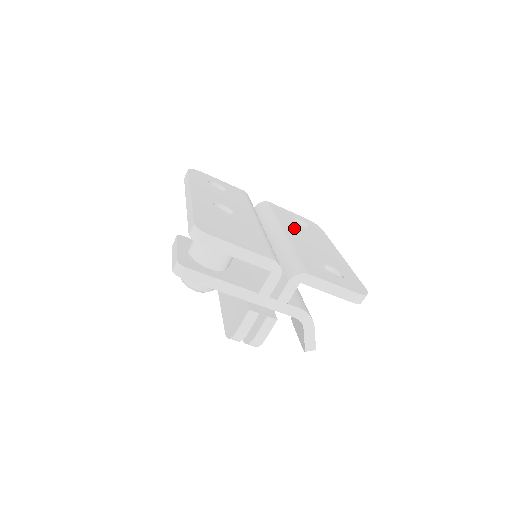
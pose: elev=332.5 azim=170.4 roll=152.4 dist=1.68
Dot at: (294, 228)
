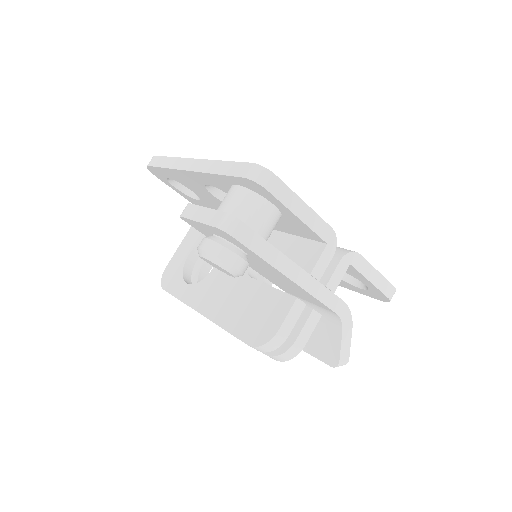
Dot at: occluded
